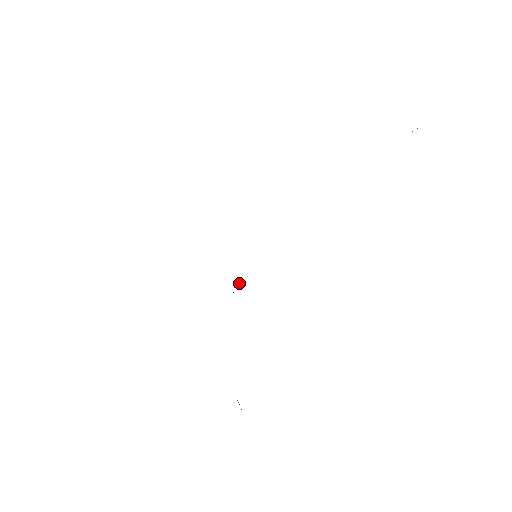
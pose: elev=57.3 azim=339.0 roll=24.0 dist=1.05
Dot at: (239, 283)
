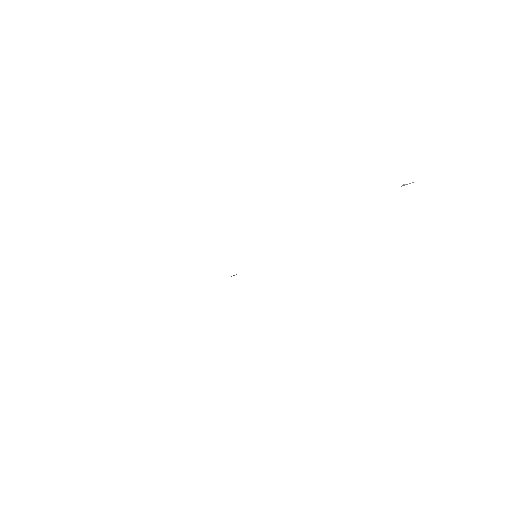
Dot at: (236, 274)
